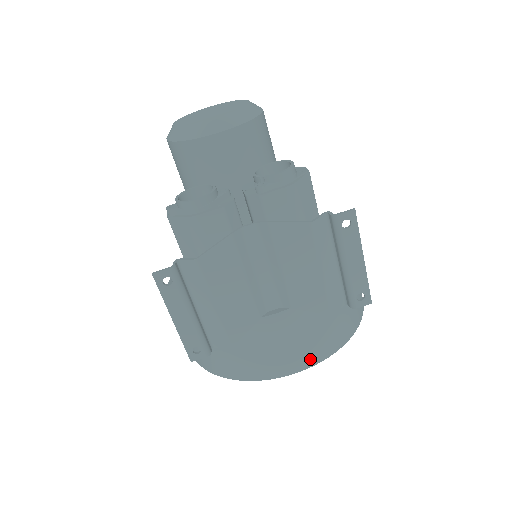
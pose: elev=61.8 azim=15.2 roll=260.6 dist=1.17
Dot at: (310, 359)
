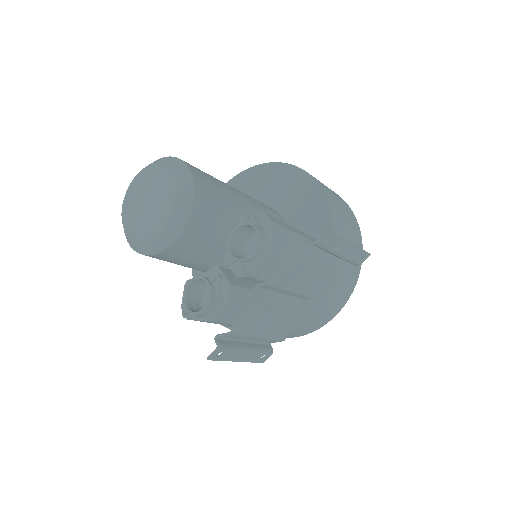
Dot at: (341, 303)
